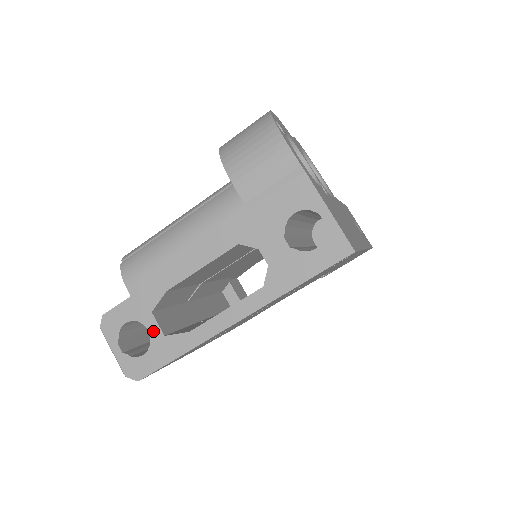
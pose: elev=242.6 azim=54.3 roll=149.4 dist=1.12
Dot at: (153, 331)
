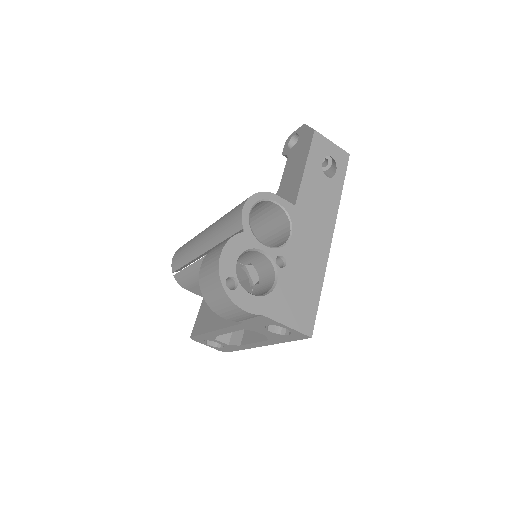
Dot at: (221, 344)
